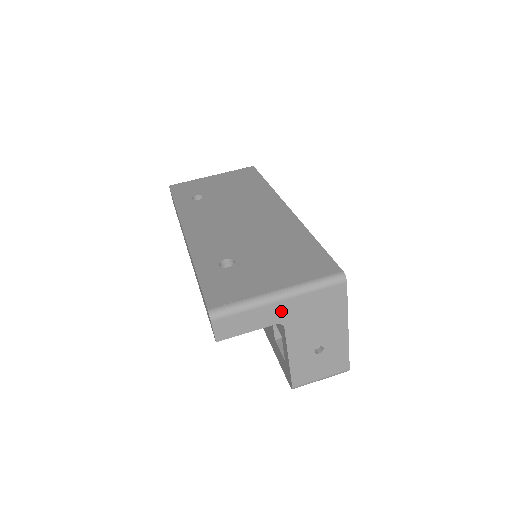
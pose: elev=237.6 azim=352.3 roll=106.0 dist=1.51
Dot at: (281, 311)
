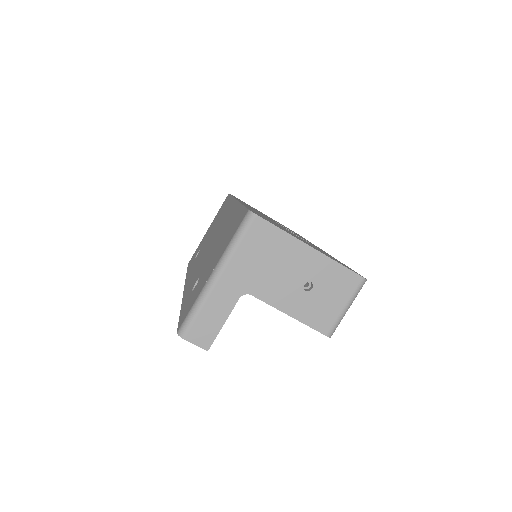
Dot at: (230, 285)
